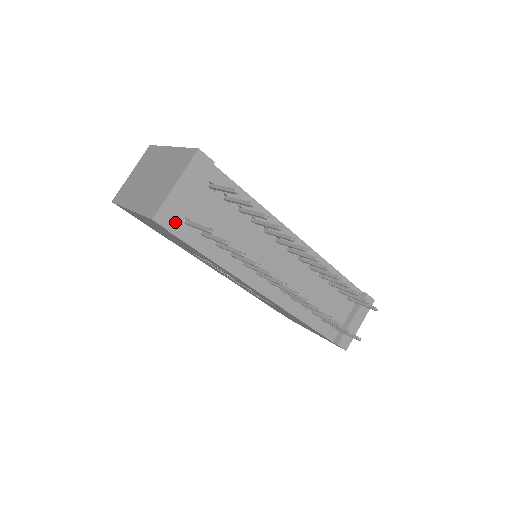
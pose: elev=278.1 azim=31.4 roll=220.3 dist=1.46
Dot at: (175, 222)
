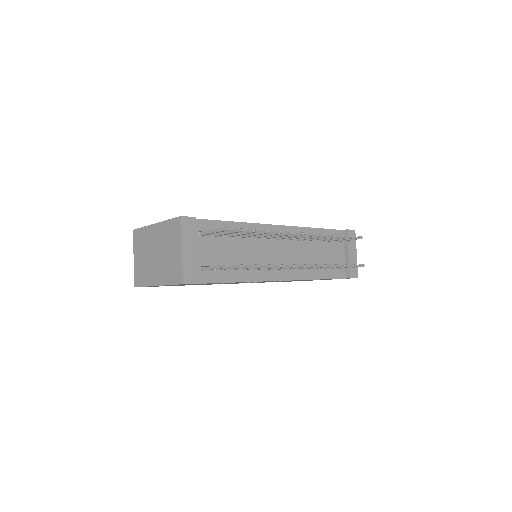
Dot at: occluded
